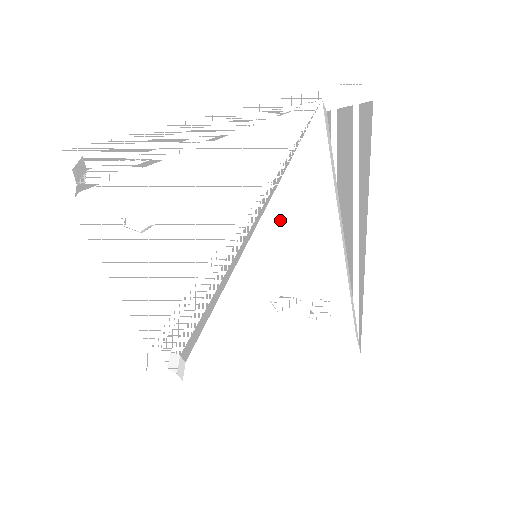
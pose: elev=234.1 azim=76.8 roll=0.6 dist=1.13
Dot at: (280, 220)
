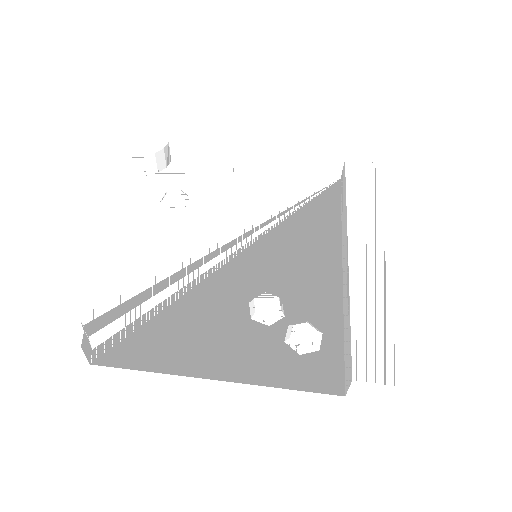
Dot at: (290, 234)
